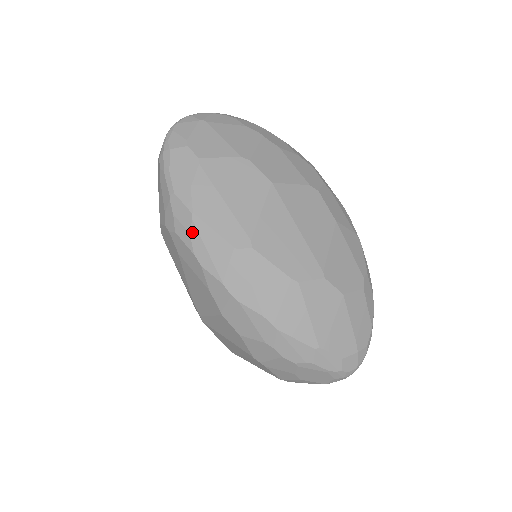
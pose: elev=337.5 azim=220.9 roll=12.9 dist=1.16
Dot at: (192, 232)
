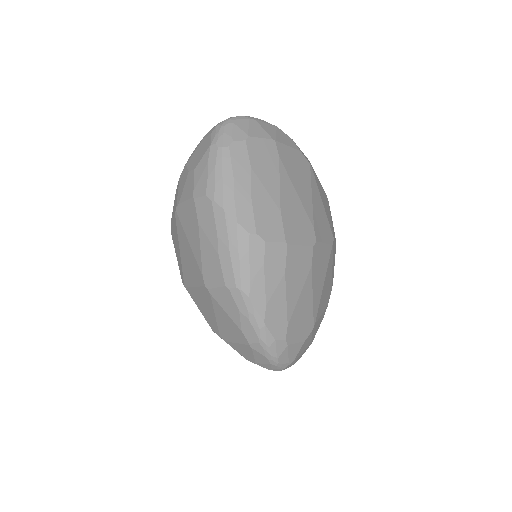
Dot at: occluded
